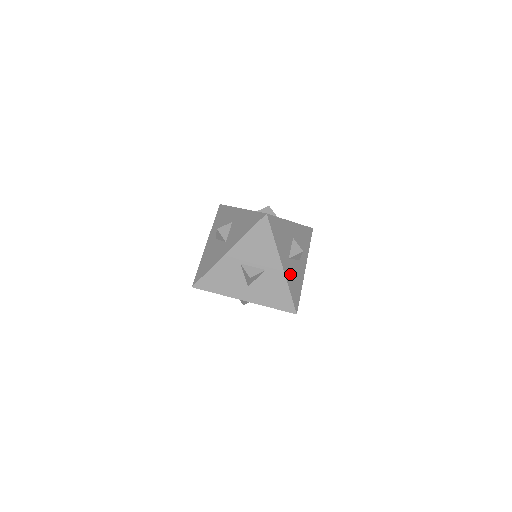
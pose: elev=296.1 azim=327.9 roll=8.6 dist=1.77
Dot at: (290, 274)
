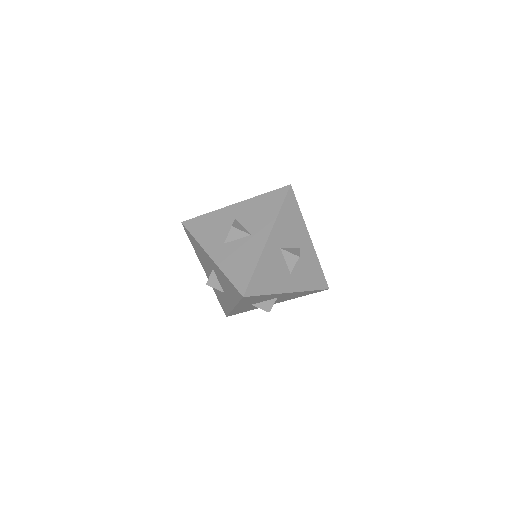
Dot at: (301, 279)
